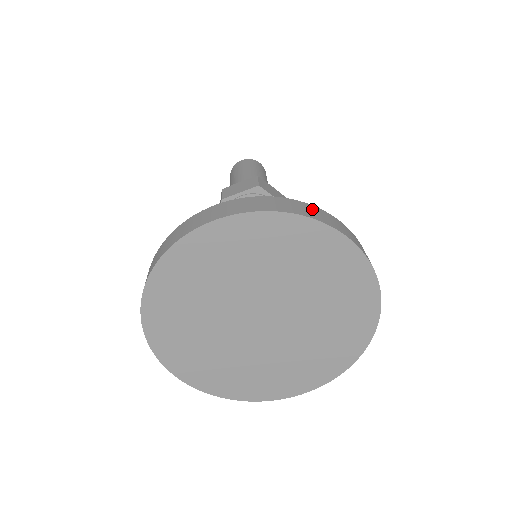
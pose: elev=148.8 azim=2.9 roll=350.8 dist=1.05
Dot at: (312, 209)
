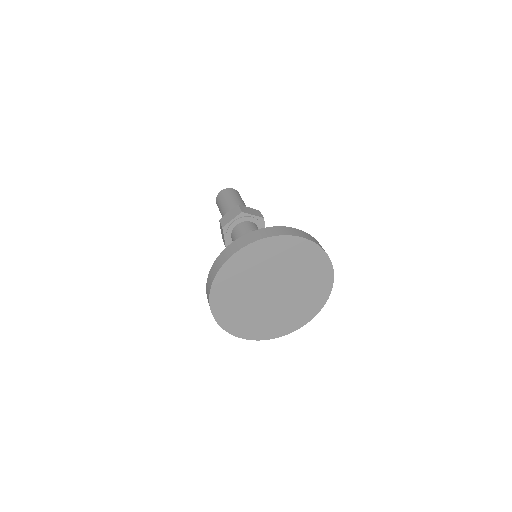
Dot at: occluded
